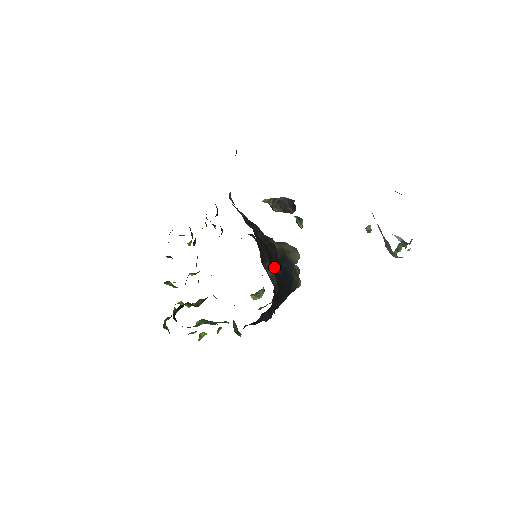
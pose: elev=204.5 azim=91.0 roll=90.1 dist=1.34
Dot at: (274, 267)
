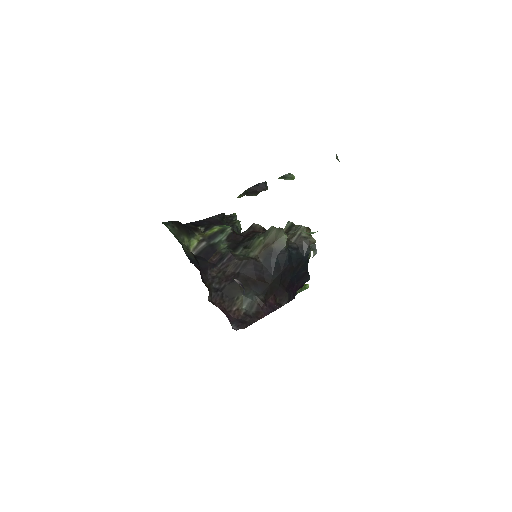
Dot at: (257, 281)
